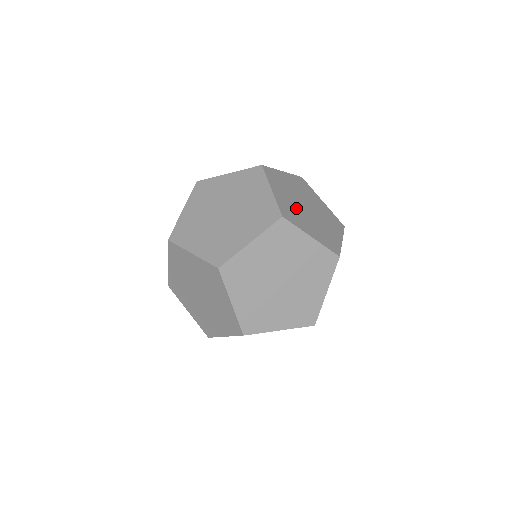
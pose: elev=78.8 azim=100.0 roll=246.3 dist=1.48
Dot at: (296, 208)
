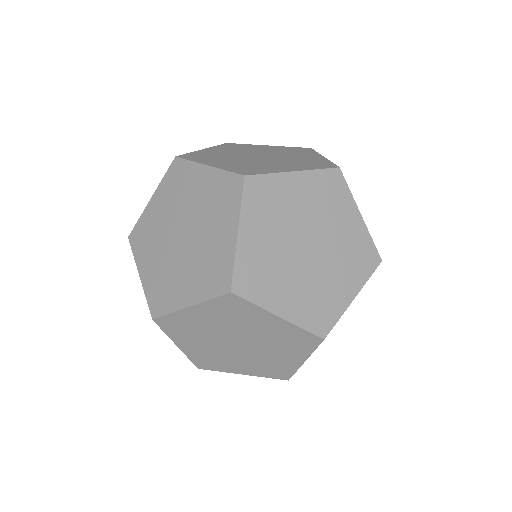
Dot at: occluded
